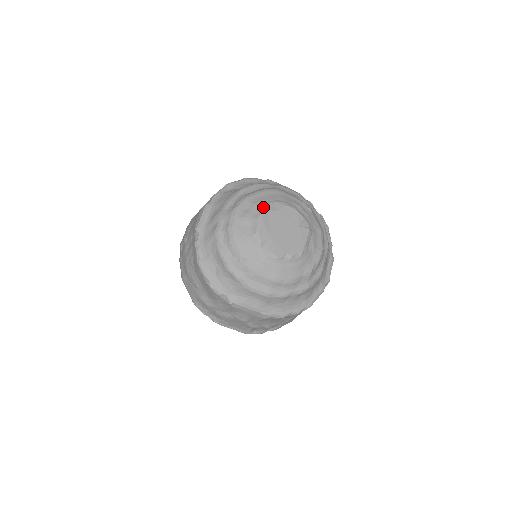
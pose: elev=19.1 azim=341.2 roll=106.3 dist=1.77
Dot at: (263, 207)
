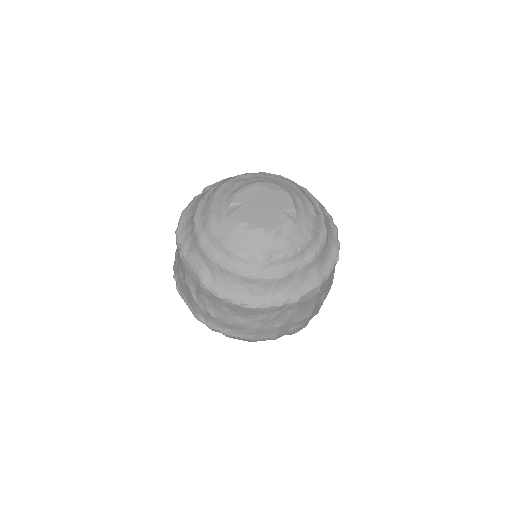
Dot at: (261, 181)
